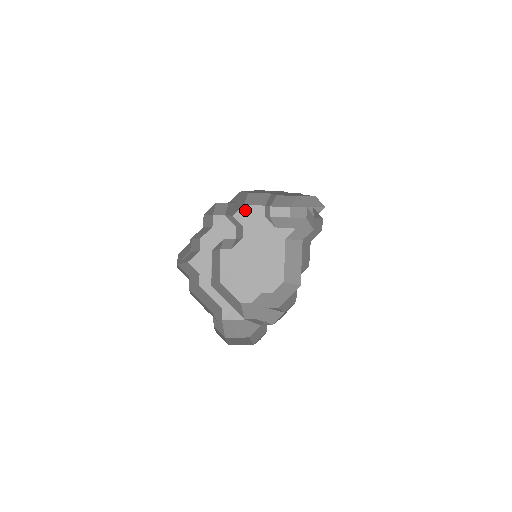
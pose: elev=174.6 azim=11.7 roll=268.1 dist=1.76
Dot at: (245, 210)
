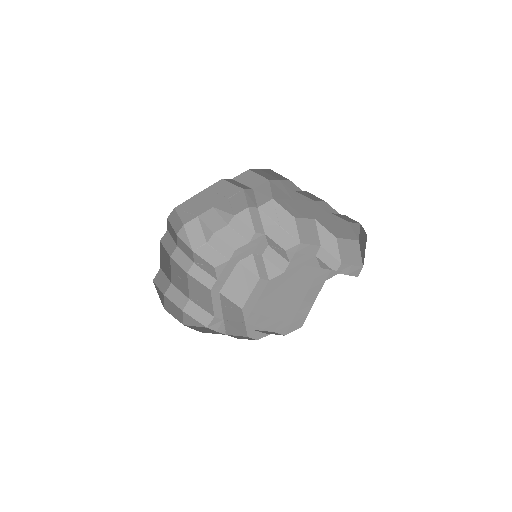
Dot at: (299, 248)
